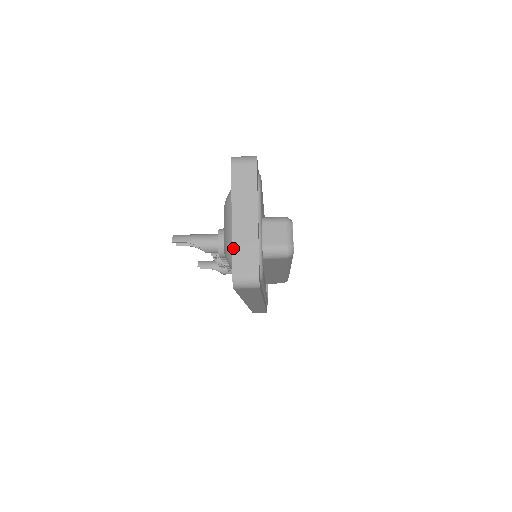
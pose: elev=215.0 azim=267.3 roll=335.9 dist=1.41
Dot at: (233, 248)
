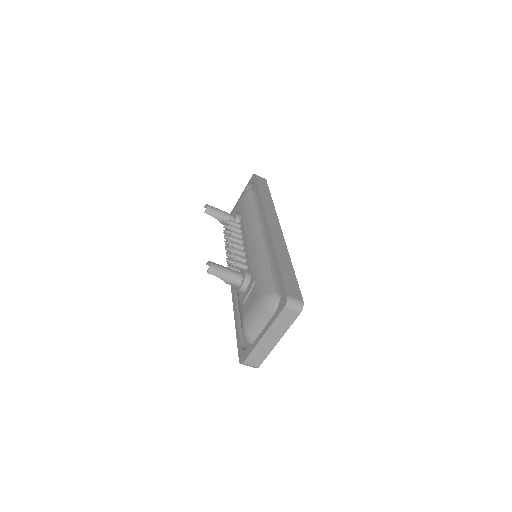
Dot at: (253, 351)
